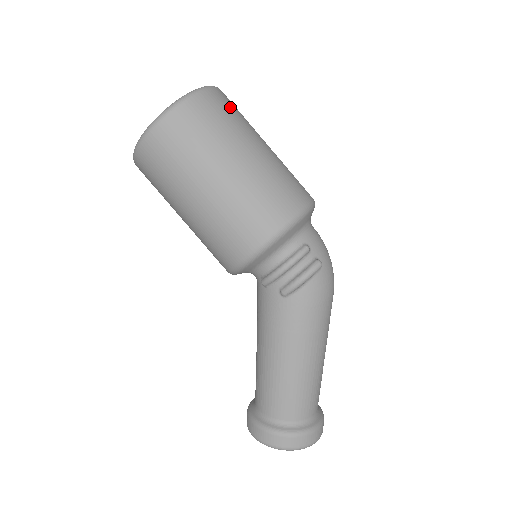
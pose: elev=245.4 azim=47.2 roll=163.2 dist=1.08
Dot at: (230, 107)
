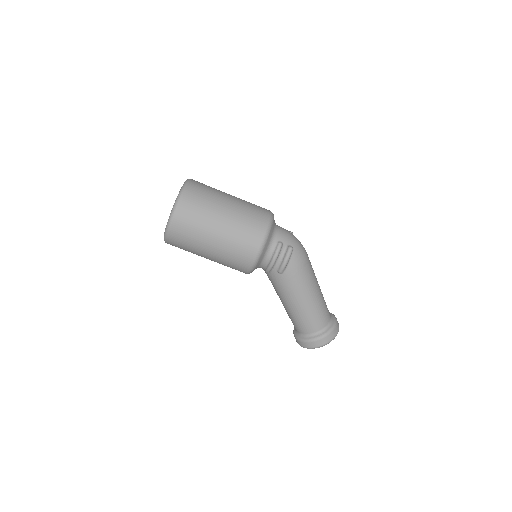
Dot at: (201, 190)
